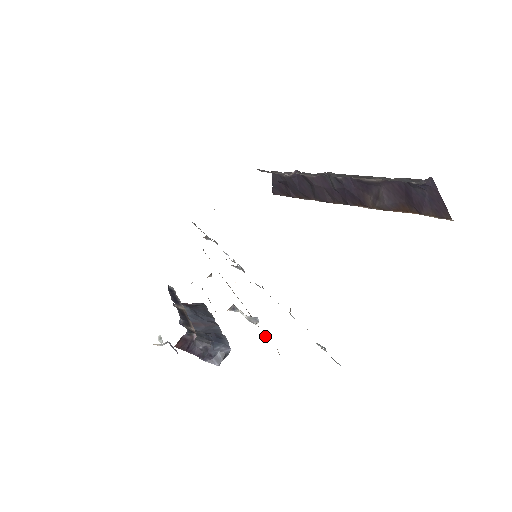
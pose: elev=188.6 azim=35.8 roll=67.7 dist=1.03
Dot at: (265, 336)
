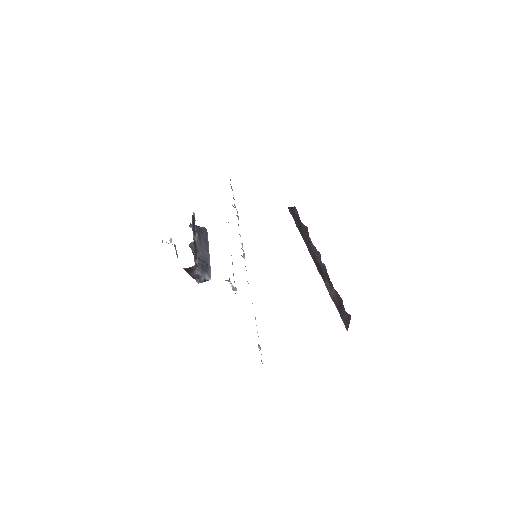
Dot at: occluded
